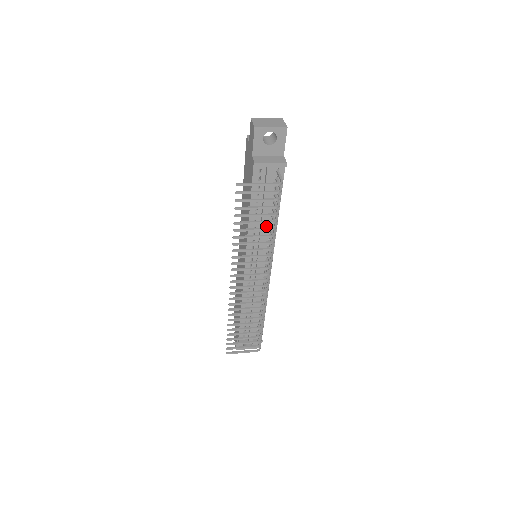
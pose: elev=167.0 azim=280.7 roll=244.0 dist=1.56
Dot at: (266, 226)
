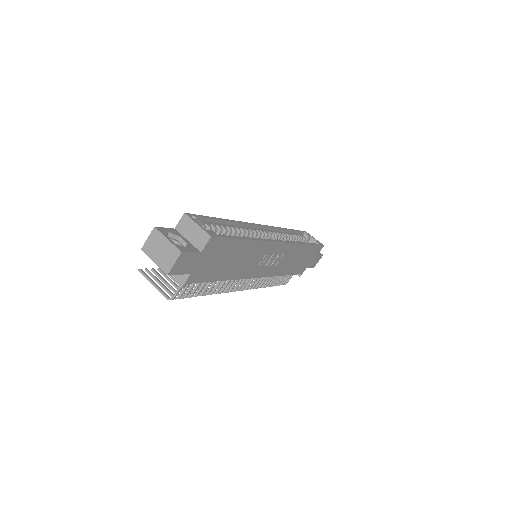
Dot at: occluded
